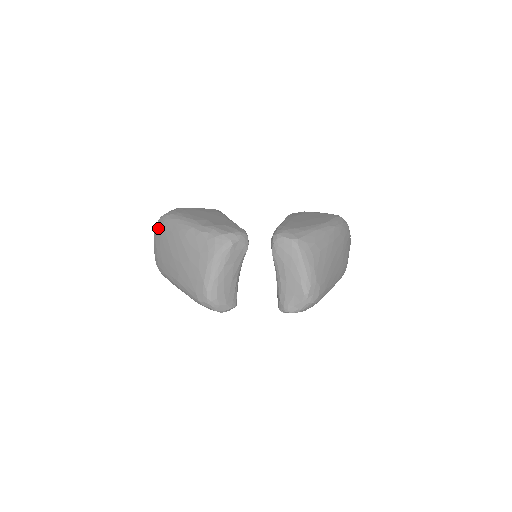
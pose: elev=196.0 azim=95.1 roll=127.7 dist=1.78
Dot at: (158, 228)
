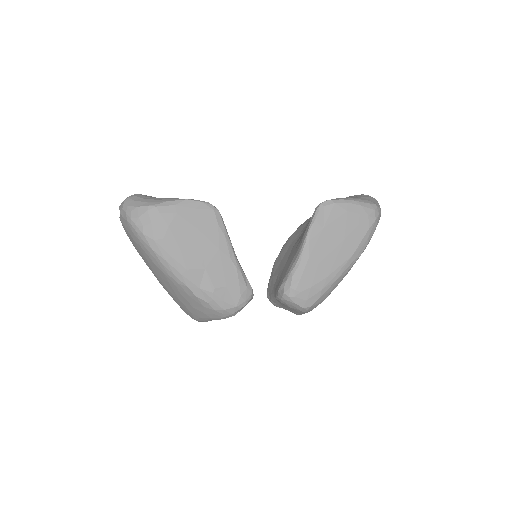
Dot at: (128, 230)
